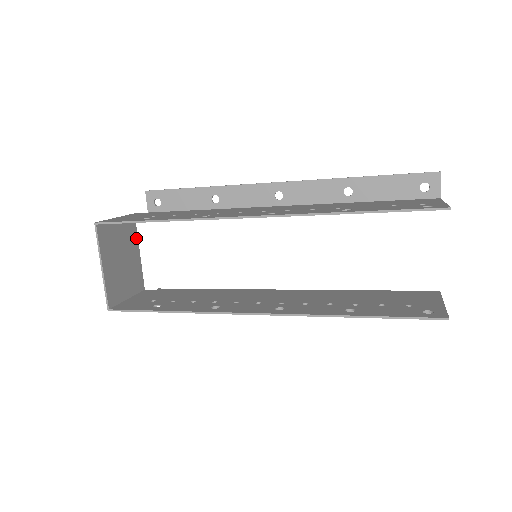
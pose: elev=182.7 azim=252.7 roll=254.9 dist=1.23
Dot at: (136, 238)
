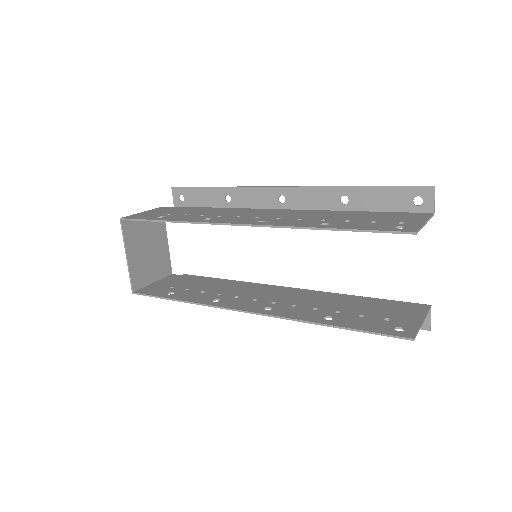
Dot at: (164, 229)
